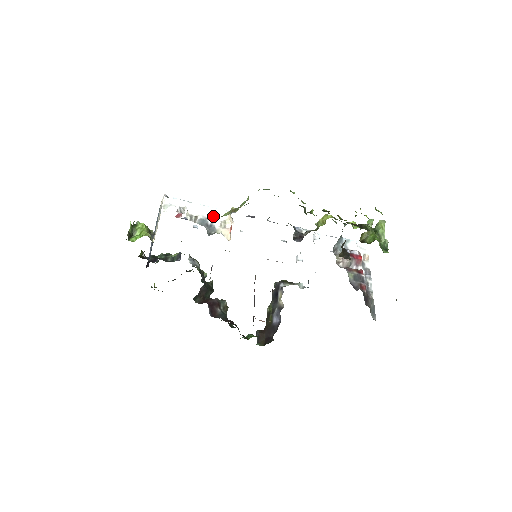
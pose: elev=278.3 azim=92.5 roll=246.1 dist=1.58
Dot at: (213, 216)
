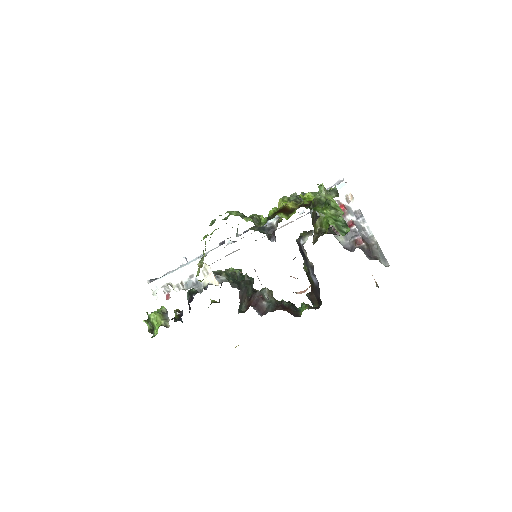
Dot at: (193, 271)
